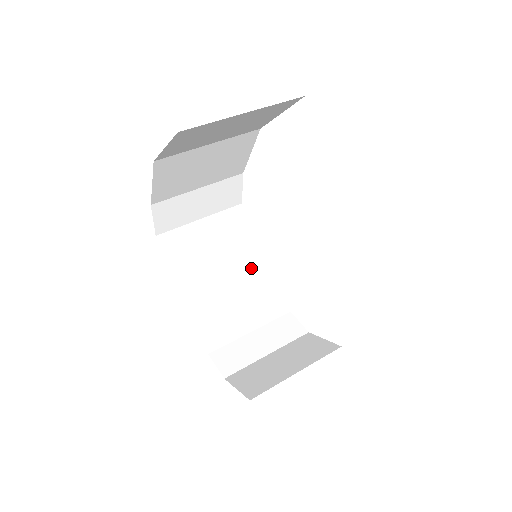
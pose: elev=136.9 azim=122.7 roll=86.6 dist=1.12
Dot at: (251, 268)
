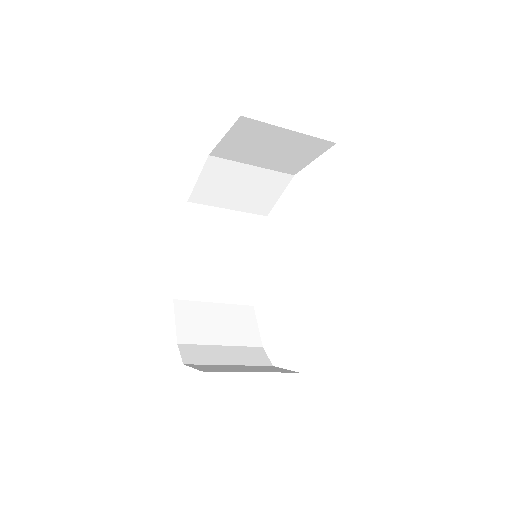
Dot at: (243, 300)
